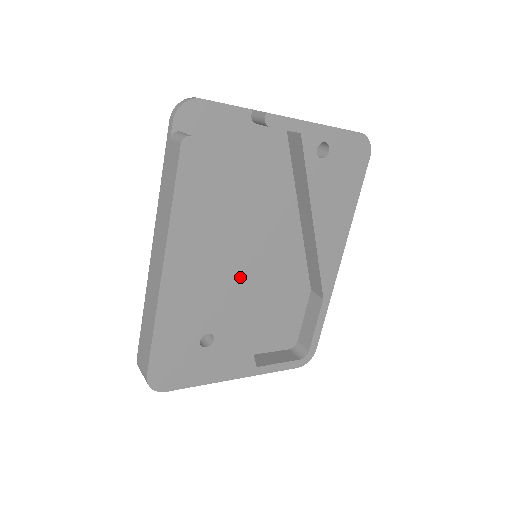
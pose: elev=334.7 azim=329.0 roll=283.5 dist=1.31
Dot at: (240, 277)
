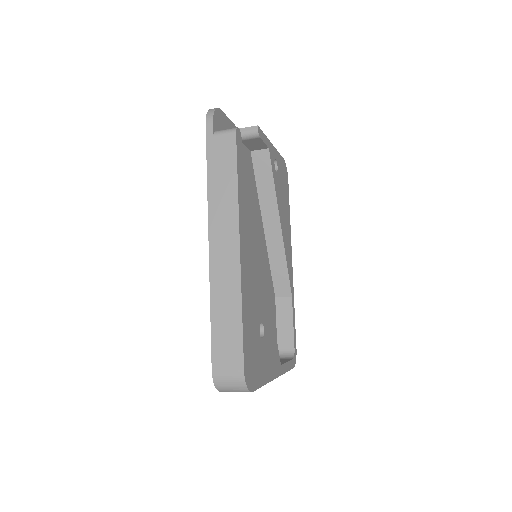
Dot at: occluded
